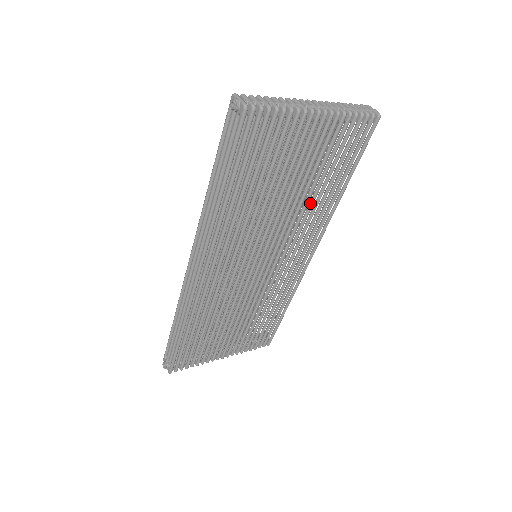
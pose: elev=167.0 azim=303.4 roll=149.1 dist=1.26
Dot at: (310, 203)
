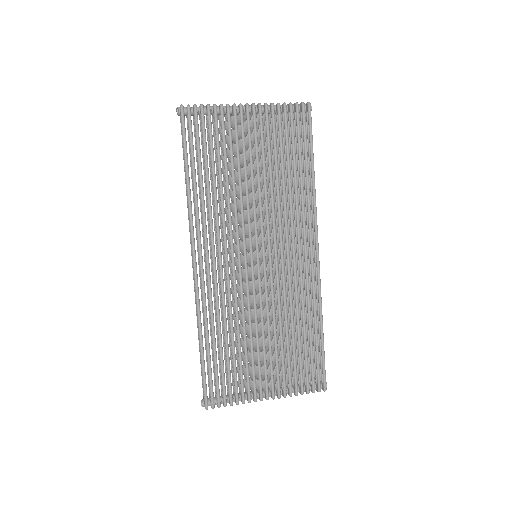
Dot at: (282, 189)
